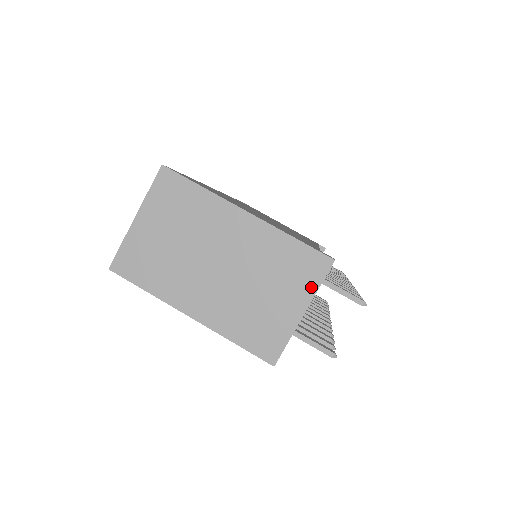
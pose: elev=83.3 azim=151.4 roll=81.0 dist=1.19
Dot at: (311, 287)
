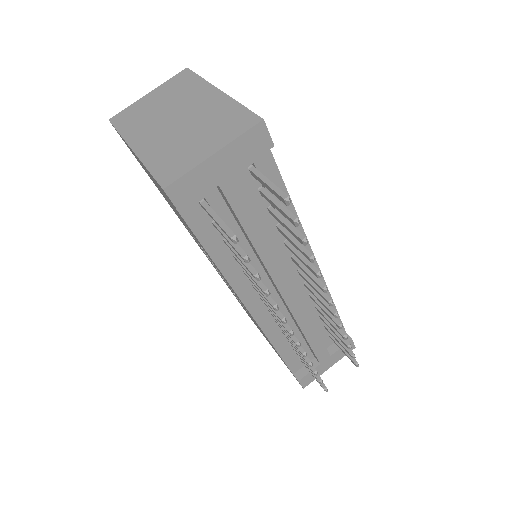
Dot at: (233, 136)
